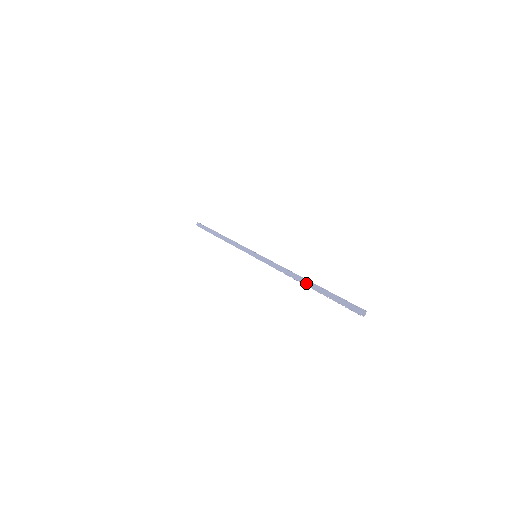
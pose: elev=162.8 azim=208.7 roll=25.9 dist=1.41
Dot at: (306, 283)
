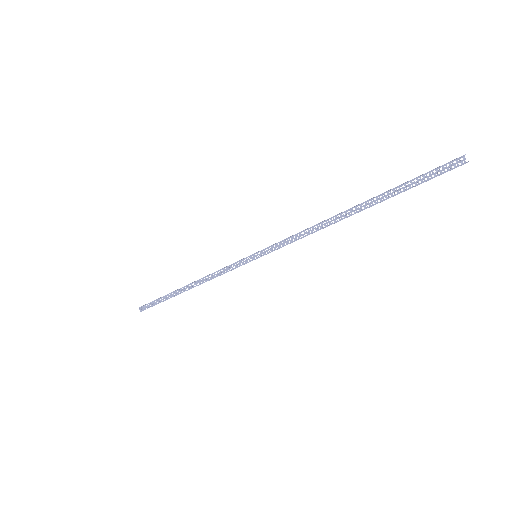
Dot at: occluded
